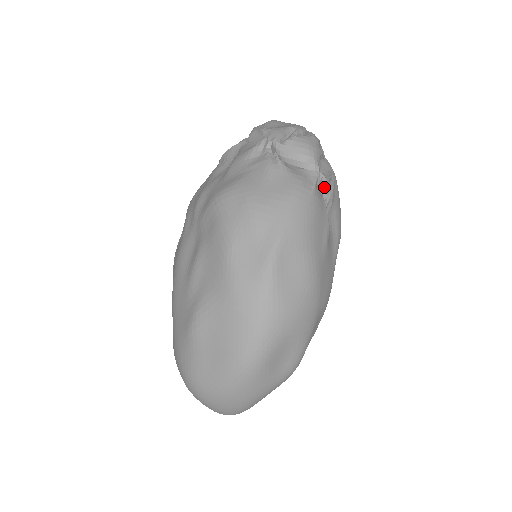
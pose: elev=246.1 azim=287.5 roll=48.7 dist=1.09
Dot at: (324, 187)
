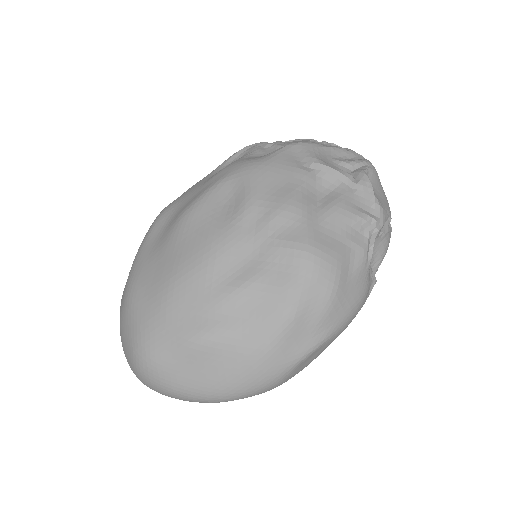
Dot at: occluded
